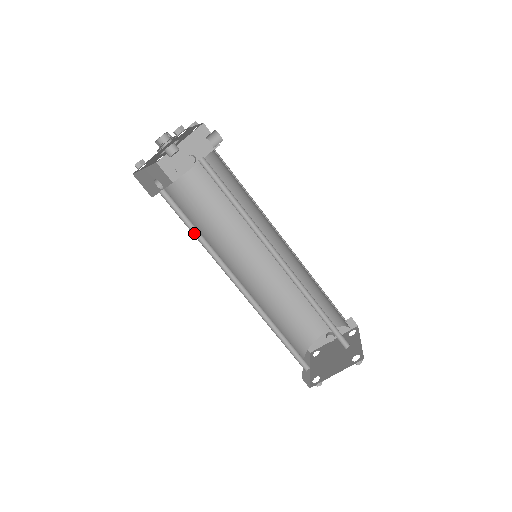
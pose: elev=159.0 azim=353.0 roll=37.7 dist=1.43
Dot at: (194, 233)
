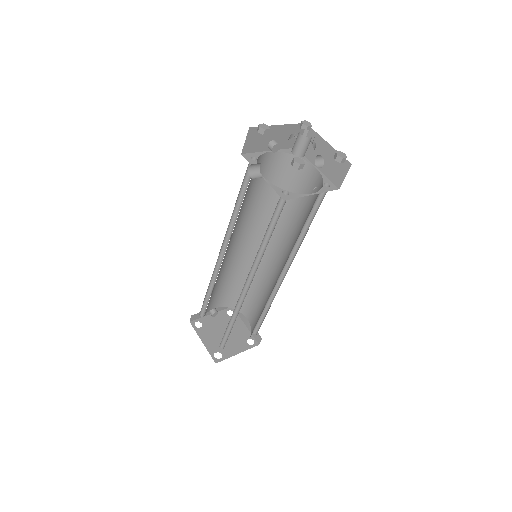
Dot at: (264, 235)
